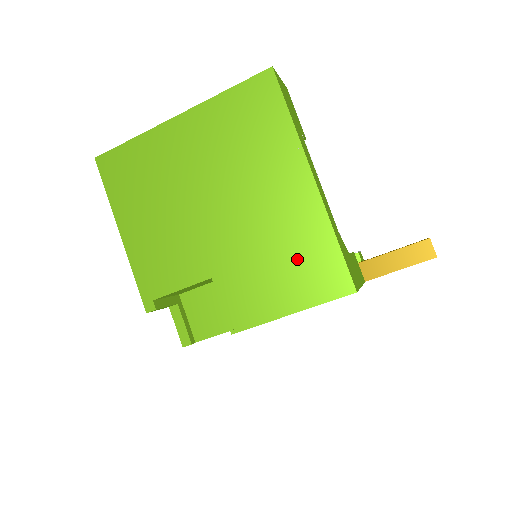
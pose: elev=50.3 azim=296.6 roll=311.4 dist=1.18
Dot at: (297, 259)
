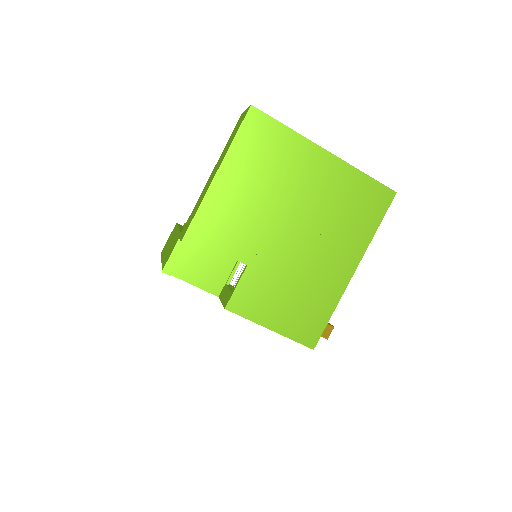
Dot at: (304, 304)
